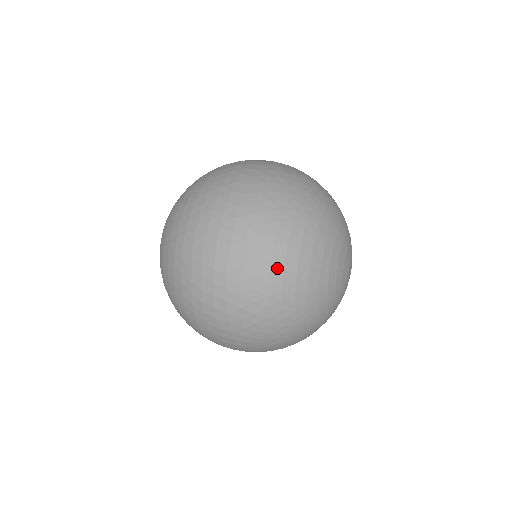
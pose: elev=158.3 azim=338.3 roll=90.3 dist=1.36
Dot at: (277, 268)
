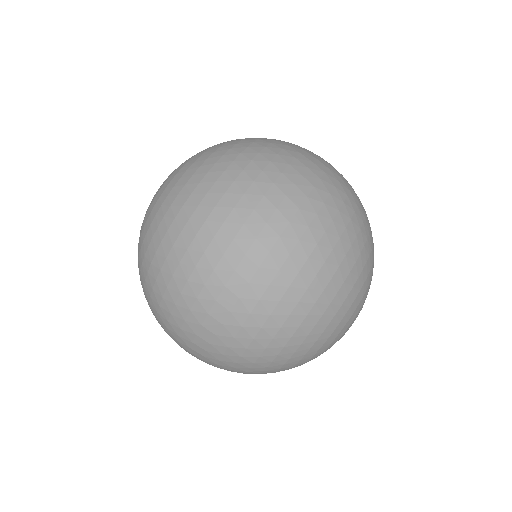
Dot at: (356, 223)
